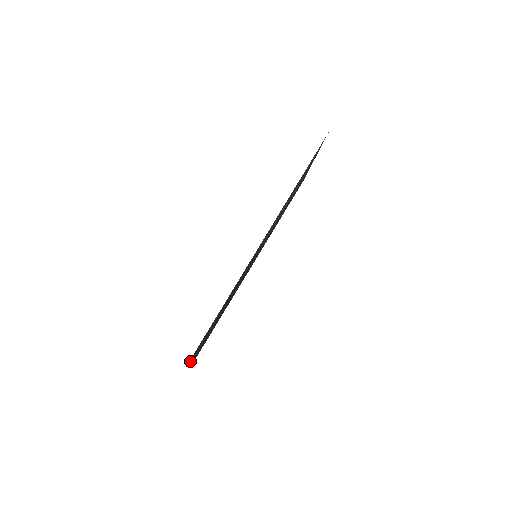
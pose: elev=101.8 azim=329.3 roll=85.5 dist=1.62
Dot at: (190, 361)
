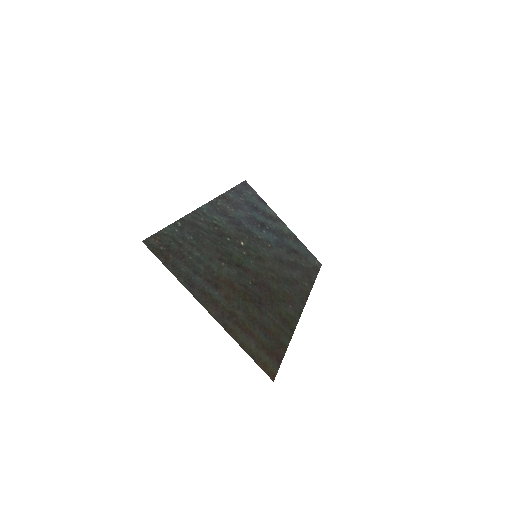
Dot at: (170, 269)
